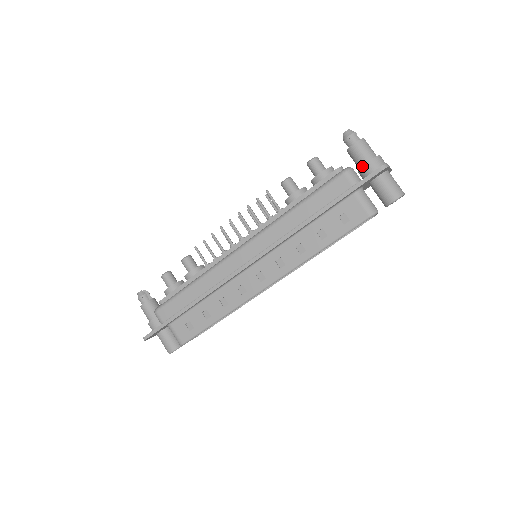
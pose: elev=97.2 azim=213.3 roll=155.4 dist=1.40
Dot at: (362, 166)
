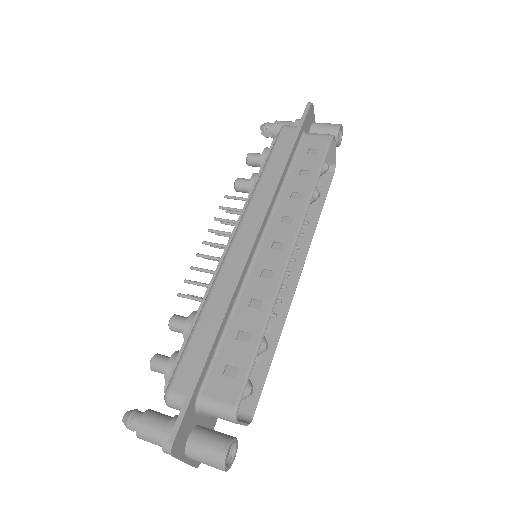
Dot at: occluded
